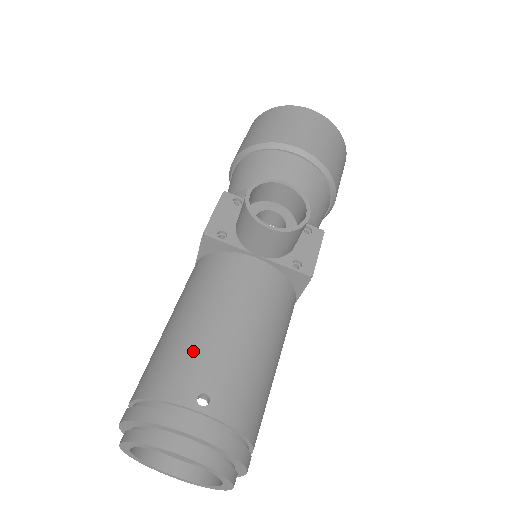
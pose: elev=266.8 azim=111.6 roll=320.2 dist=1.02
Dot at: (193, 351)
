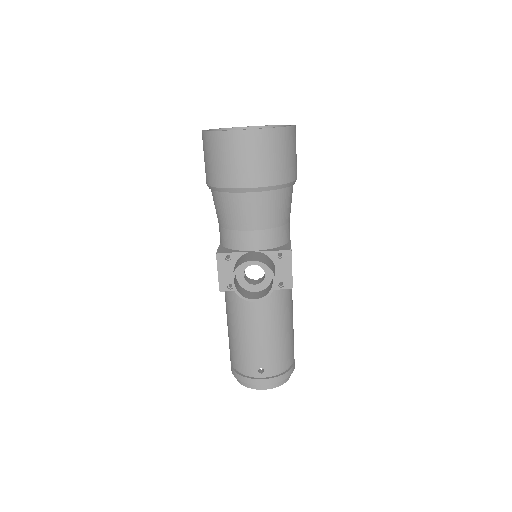
Dot at: (247, 351)
